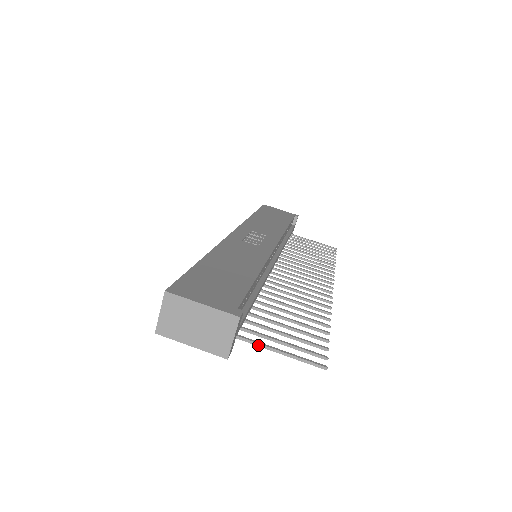
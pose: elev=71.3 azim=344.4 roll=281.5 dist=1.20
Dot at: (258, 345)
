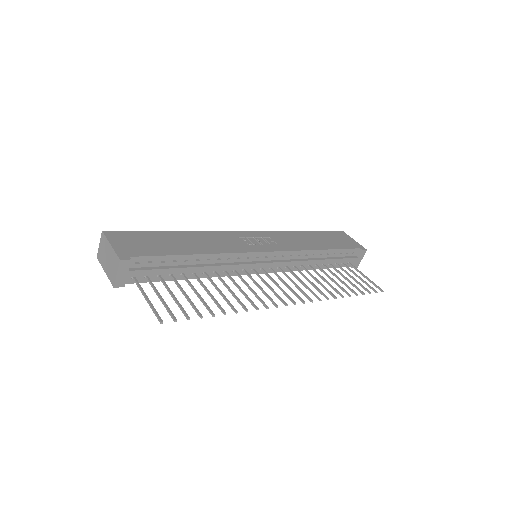
Dot at: (140, 290)
